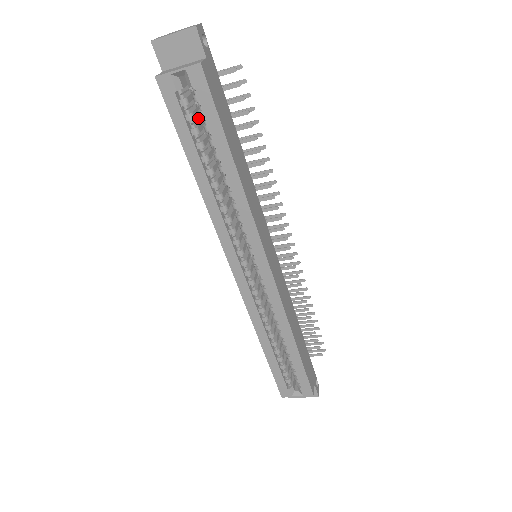
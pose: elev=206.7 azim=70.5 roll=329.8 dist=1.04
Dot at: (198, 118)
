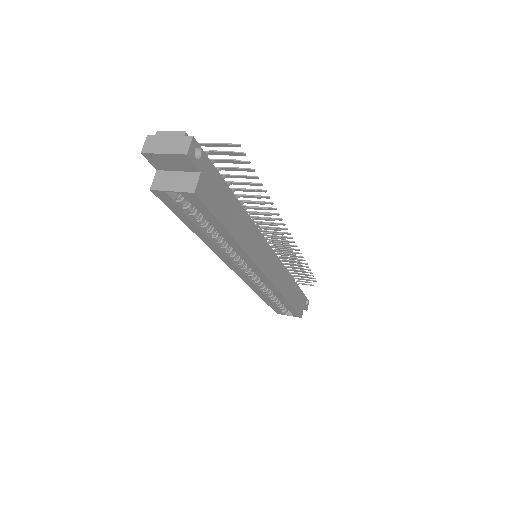
Dot at: occluded
